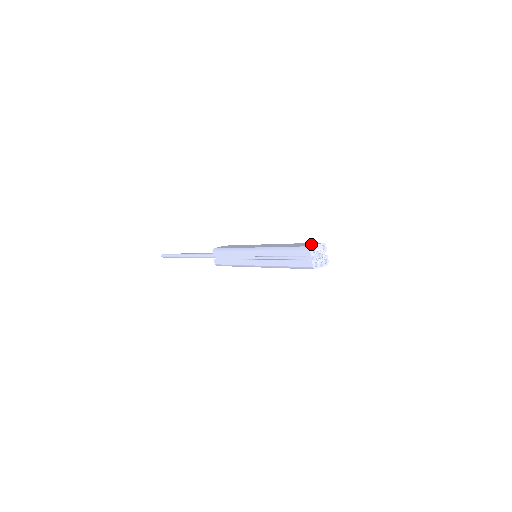
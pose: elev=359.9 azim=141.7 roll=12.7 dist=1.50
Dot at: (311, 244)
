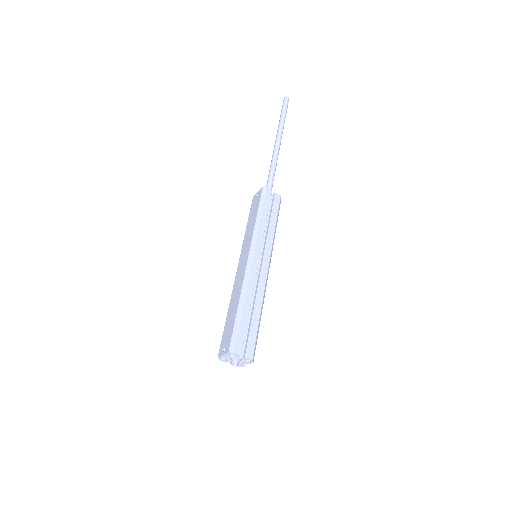
Dot at: (225, 344)
